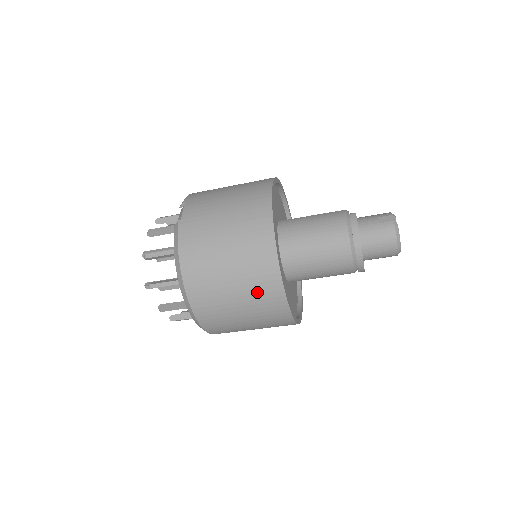
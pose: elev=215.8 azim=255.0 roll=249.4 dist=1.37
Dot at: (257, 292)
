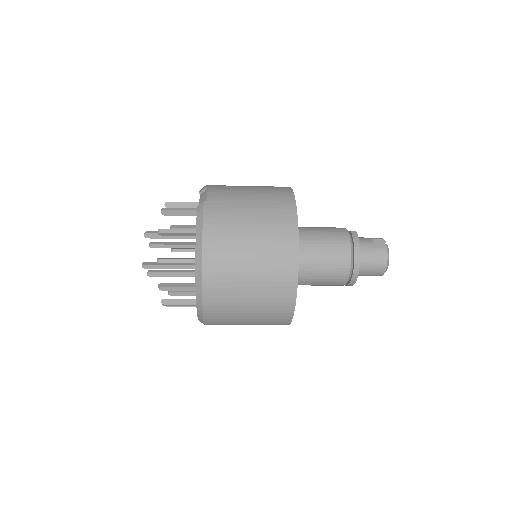
Dot at: (272, 280)
